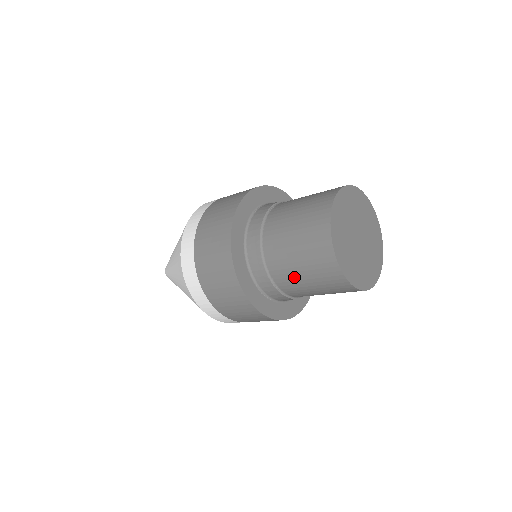
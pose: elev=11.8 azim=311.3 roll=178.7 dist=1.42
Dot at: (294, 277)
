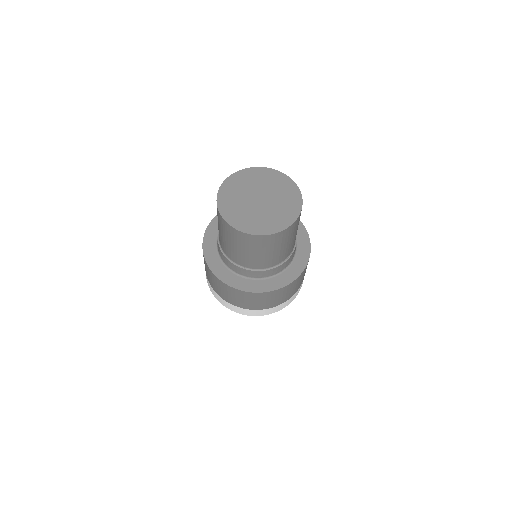
Dot at: (238, 254)
